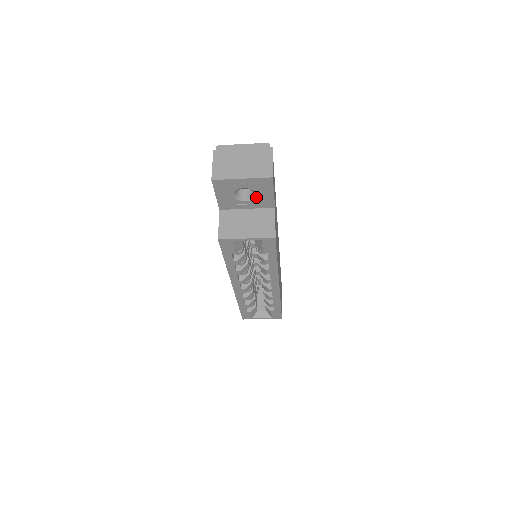
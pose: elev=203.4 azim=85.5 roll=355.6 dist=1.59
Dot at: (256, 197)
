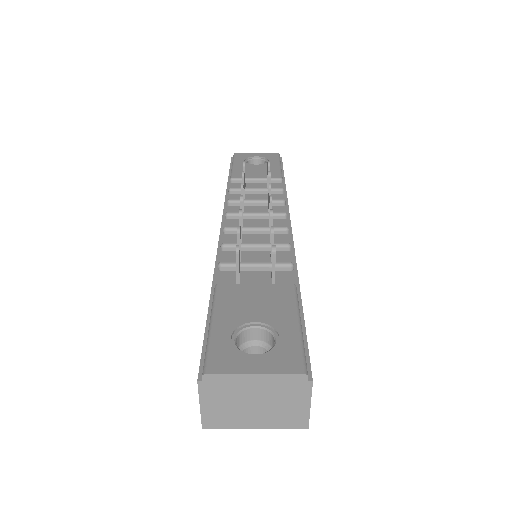
Dot at: occluded
